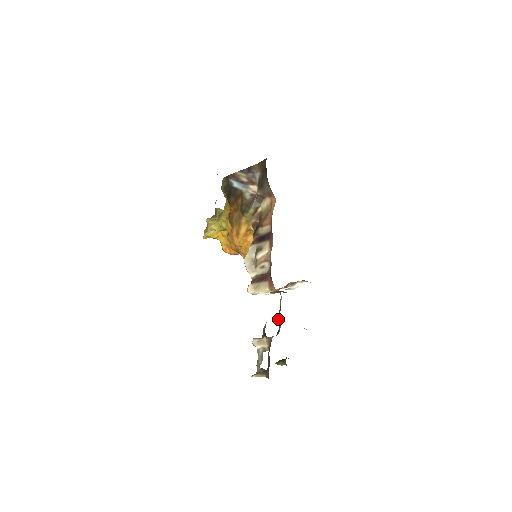
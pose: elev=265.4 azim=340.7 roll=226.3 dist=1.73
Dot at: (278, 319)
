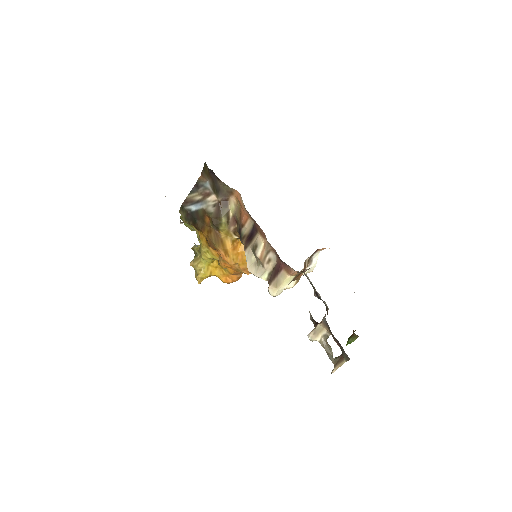
Dot at: (318, 298)
